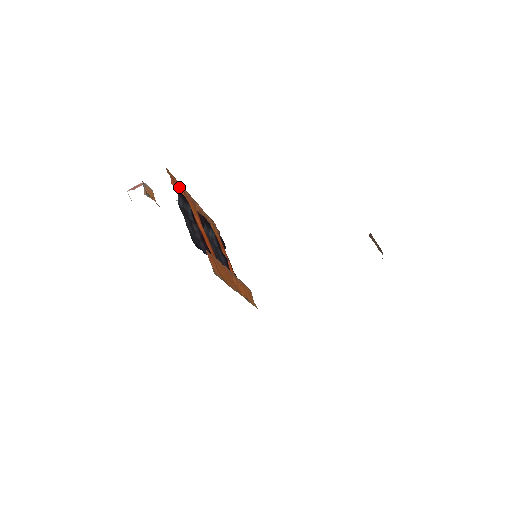
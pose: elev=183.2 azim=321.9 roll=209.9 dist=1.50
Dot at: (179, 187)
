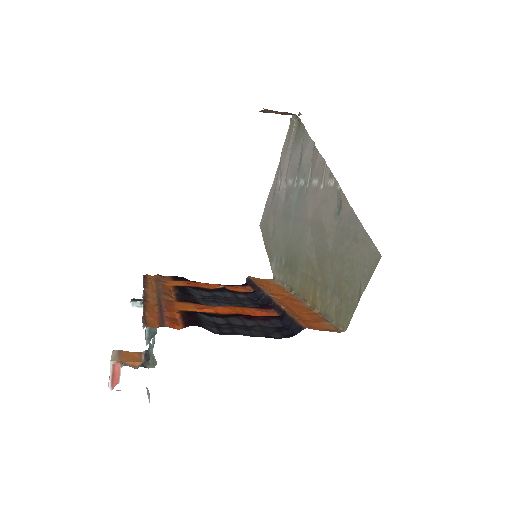
Dot at: (166, 317)
